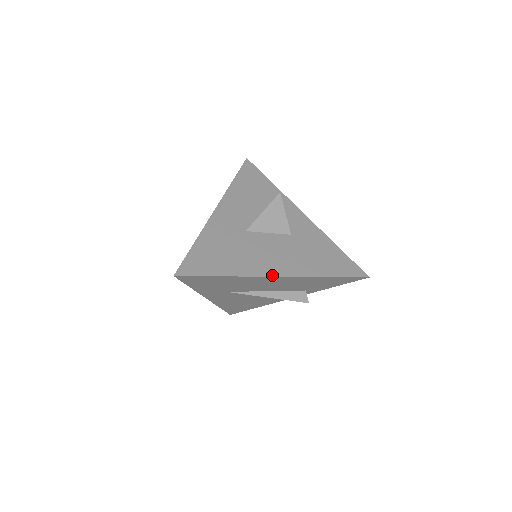
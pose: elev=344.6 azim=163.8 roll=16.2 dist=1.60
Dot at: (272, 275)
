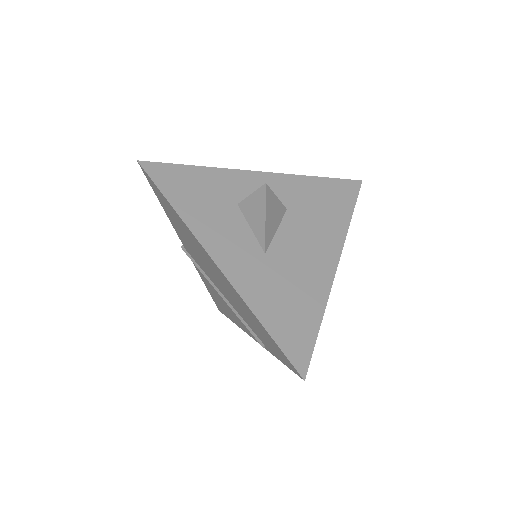
Dot at: (334, 270)
